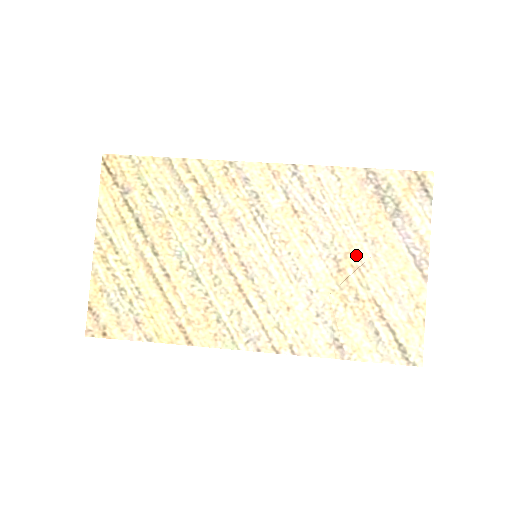
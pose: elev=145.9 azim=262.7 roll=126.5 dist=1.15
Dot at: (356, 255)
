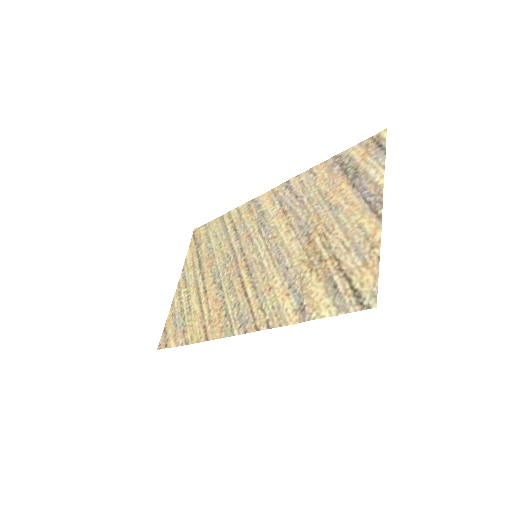
Dot at: (323, 224)
